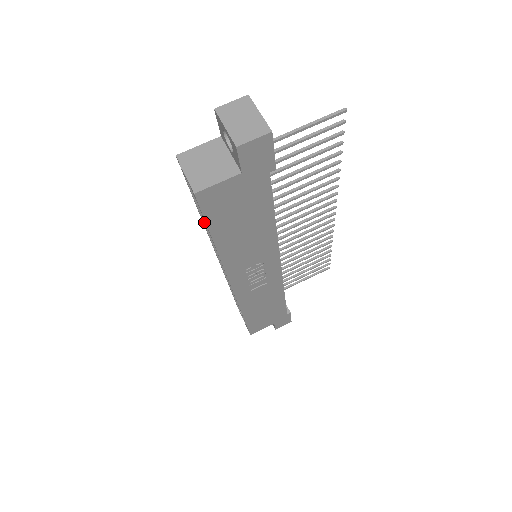
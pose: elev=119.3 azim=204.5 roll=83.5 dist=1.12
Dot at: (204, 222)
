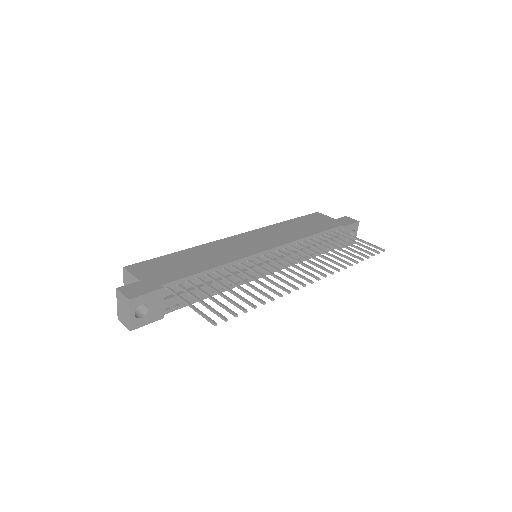
Dot at: occluded
